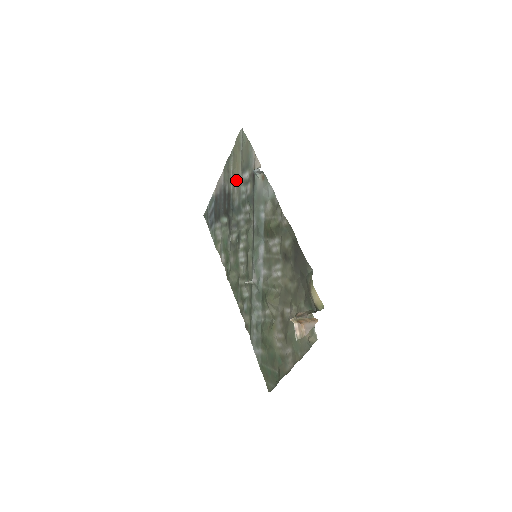
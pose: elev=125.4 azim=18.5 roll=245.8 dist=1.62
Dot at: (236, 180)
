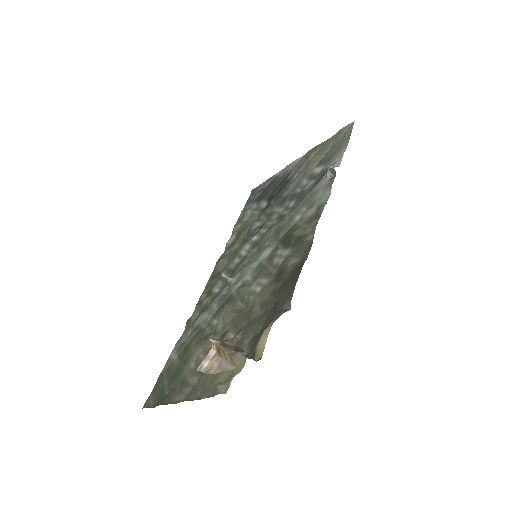
Dot at: (306, 170)
